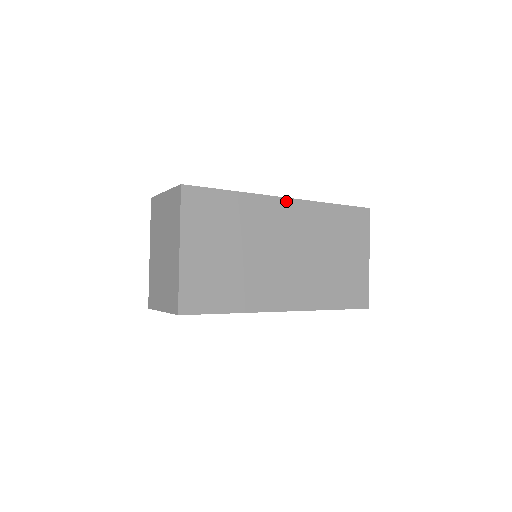
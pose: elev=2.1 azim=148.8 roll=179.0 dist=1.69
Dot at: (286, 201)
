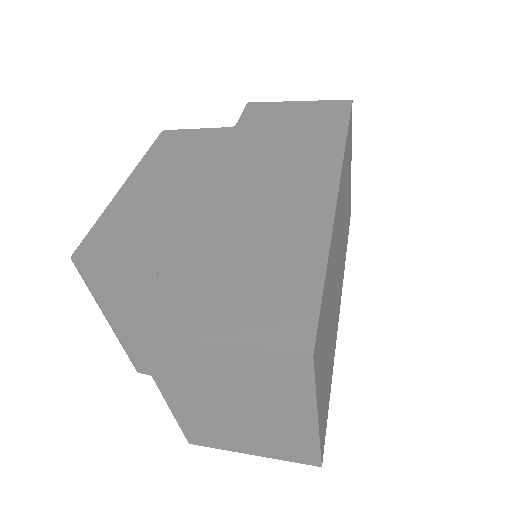
Dot at: (338, 196)
